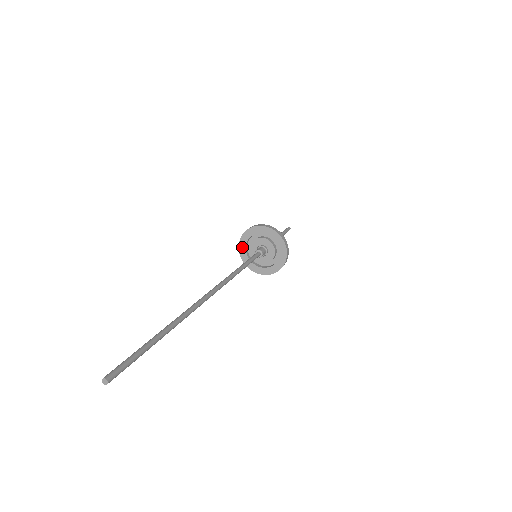
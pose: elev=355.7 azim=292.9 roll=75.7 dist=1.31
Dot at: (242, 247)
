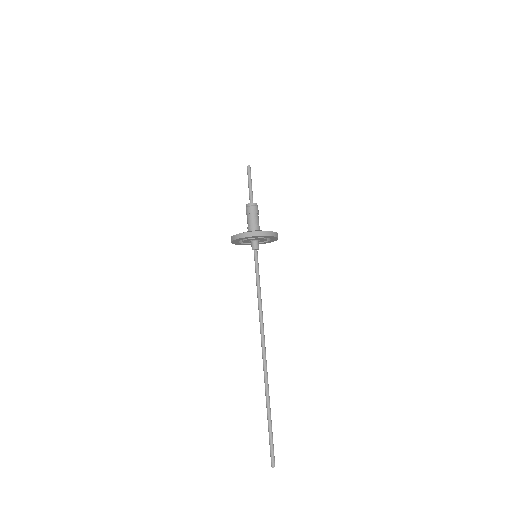
Dot at: (235, 242)
